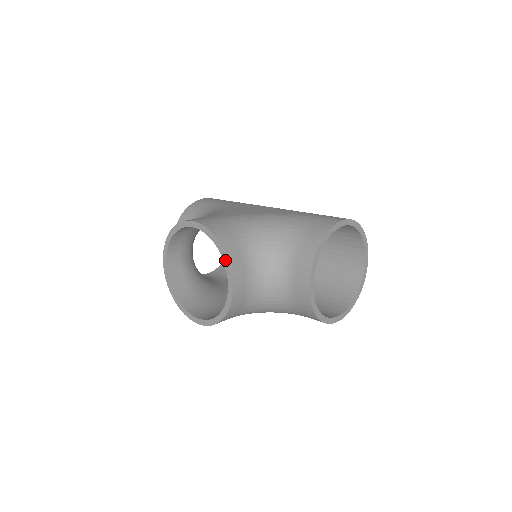
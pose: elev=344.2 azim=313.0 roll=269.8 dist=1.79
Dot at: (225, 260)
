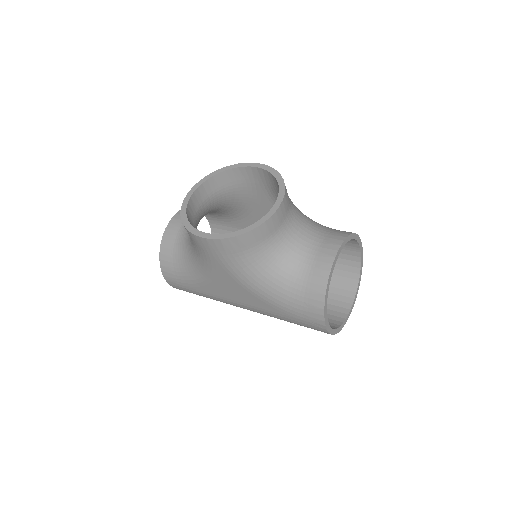
Dot at: (282, 187)
